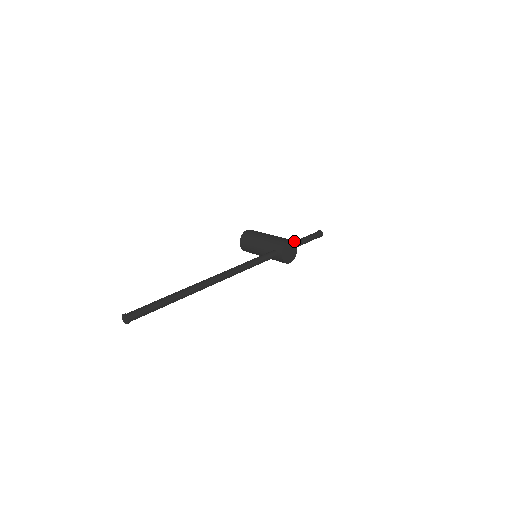
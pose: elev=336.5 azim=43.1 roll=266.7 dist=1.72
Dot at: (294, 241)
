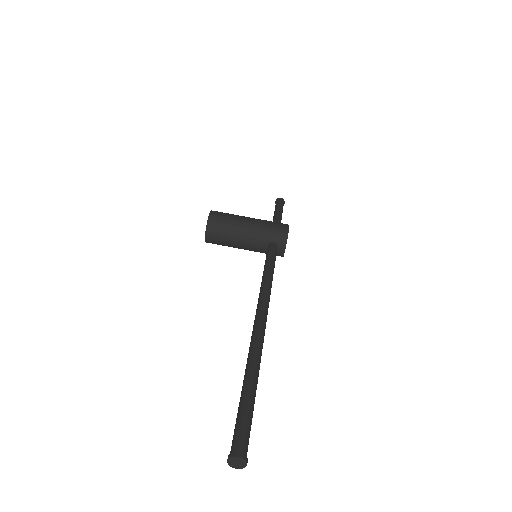
Dot at: occluded
